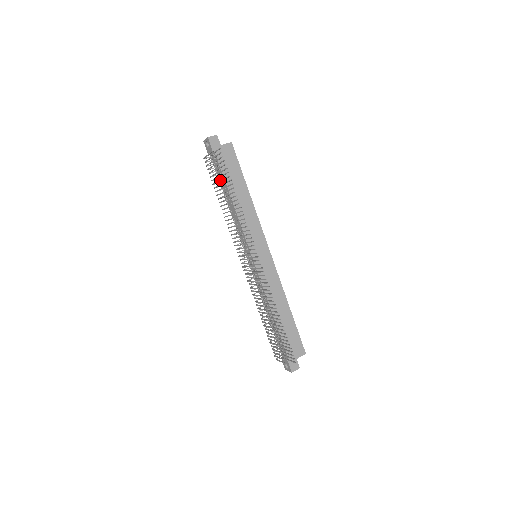
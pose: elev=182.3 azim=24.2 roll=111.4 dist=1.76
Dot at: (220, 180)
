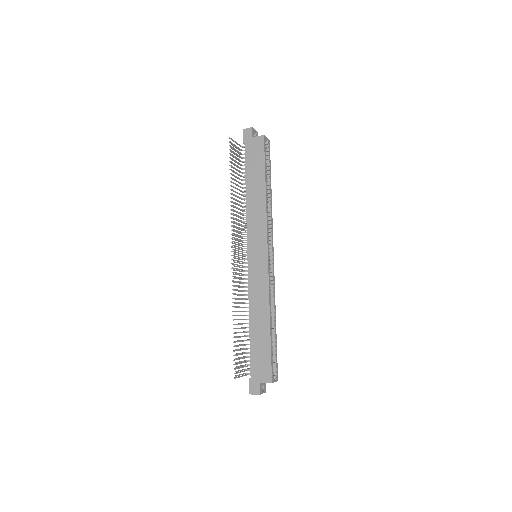
Dot at: occluded
